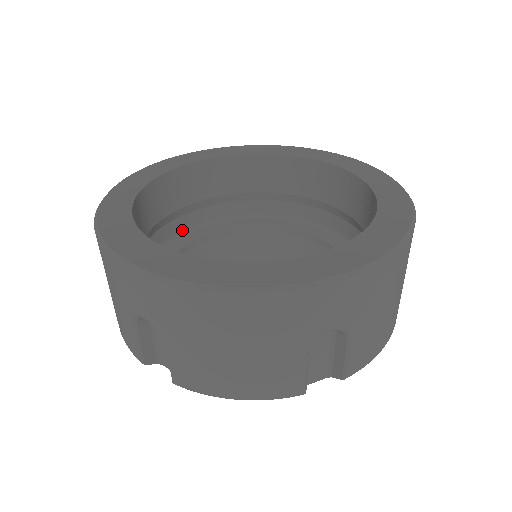
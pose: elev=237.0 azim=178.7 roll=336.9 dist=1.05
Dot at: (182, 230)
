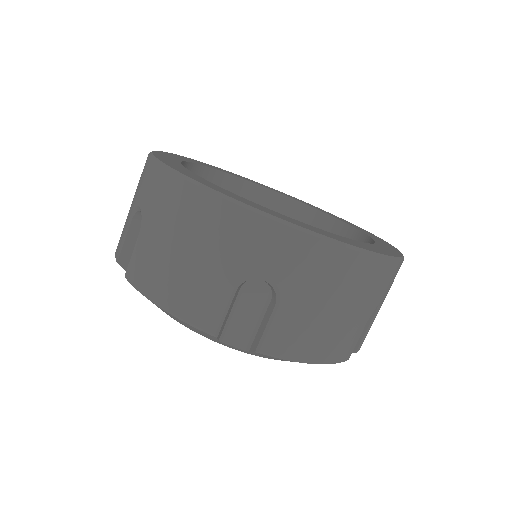
Dot at: occluded
